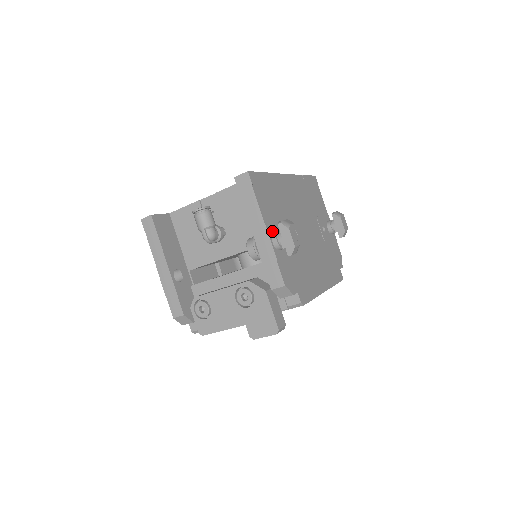
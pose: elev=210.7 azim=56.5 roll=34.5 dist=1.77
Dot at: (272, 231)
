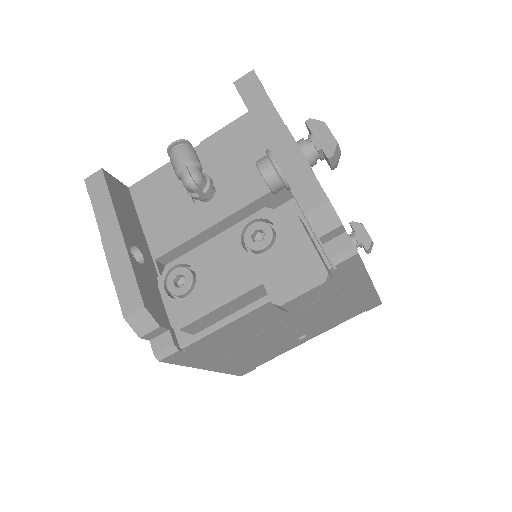
Dot at: occluded
